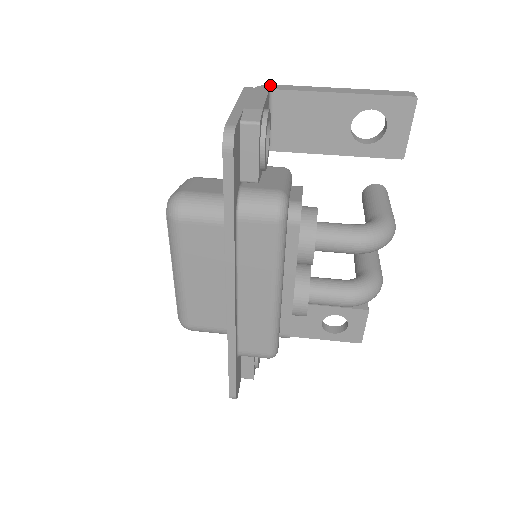
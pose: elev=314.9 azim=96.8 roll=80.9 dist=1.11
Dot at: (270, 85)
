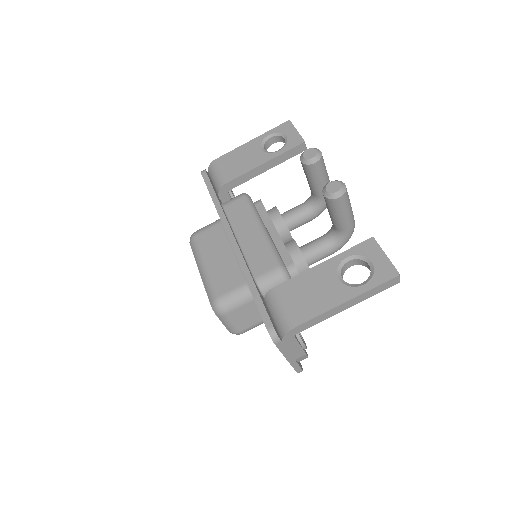
Dot at: (291, 332)
